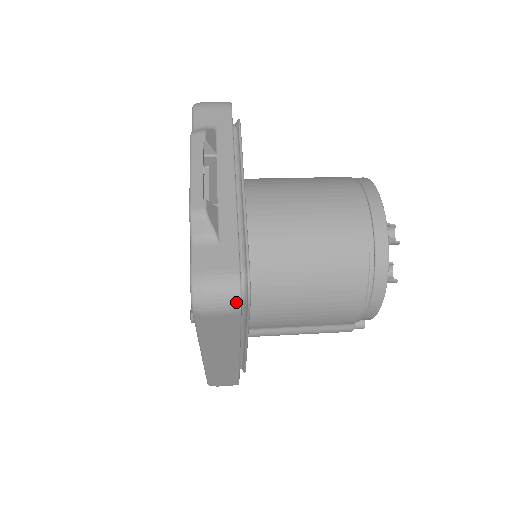
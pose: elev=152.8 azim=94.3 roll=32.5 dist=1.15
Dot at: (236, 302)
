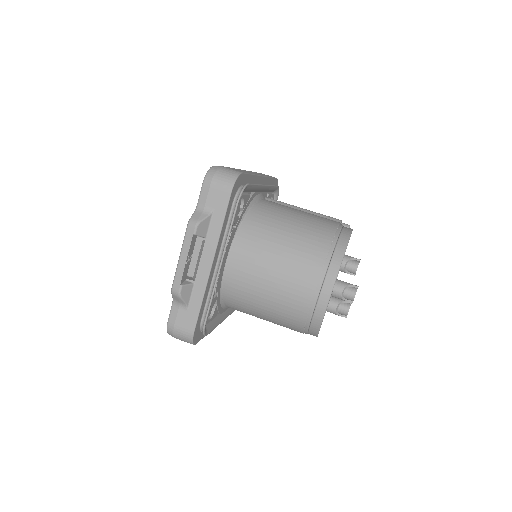
Dot at: (191, 343)
